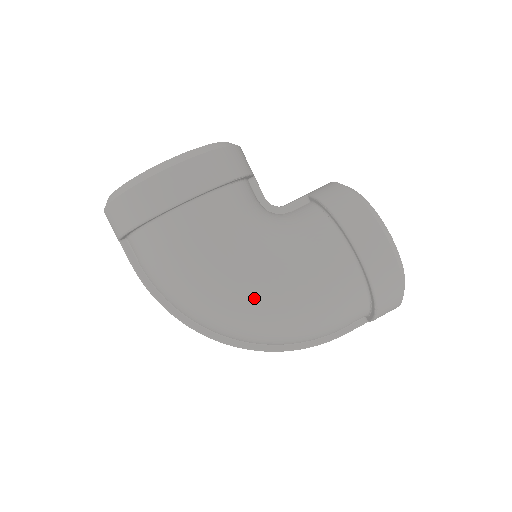
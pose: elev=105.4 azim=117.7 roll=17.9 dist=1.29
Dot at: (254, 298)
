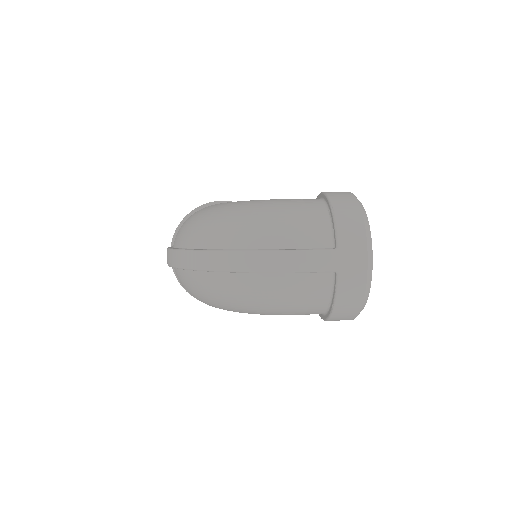
Dot at: (234, 203)
